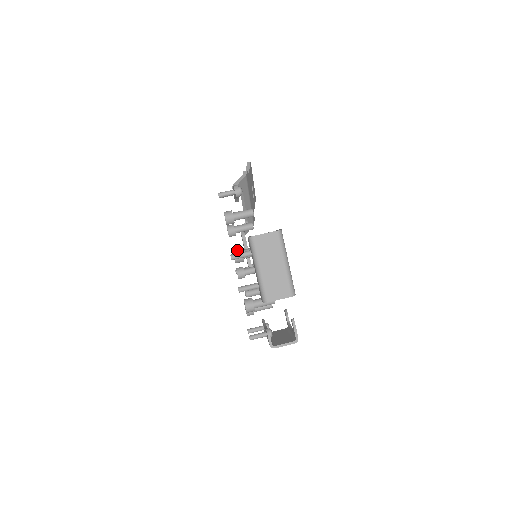
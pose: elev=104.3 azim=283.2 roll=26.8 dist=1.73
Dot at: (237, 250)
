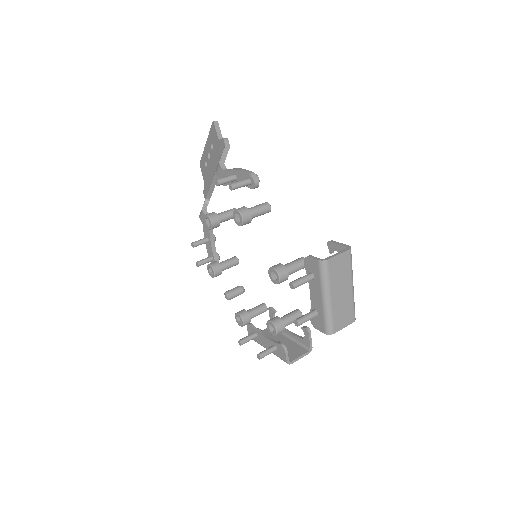
Dot at: (281, 269)
